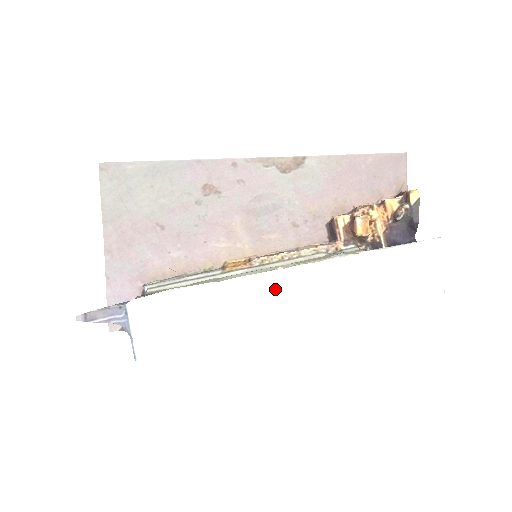
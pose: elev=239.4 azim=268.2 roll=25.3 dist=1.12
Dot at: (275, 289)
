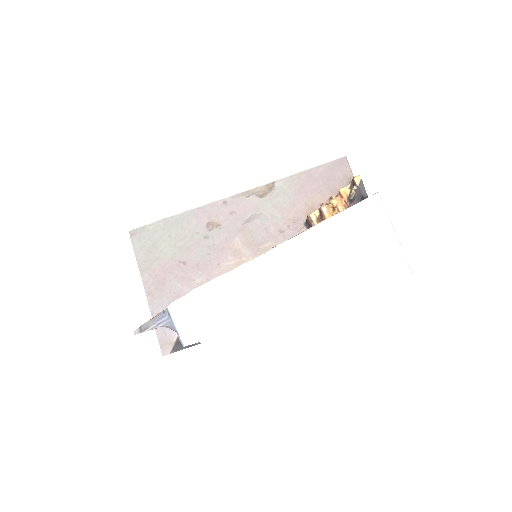
Dot at: (271, 264)
